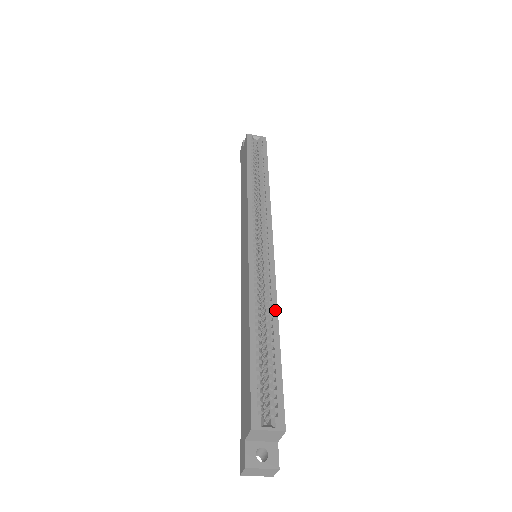
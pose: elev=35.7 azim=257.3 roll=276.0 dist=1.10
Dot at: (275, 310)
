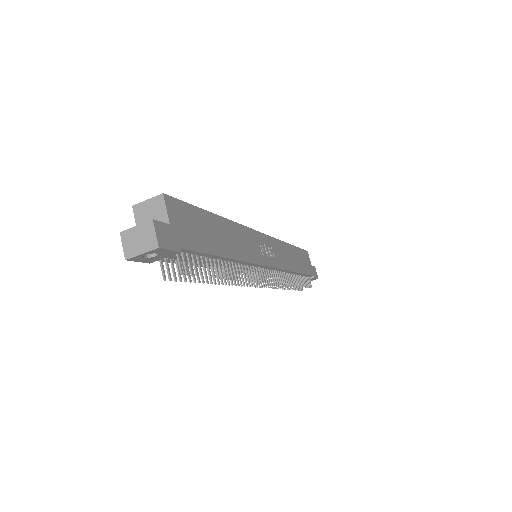
Dot at: (227, 220)
